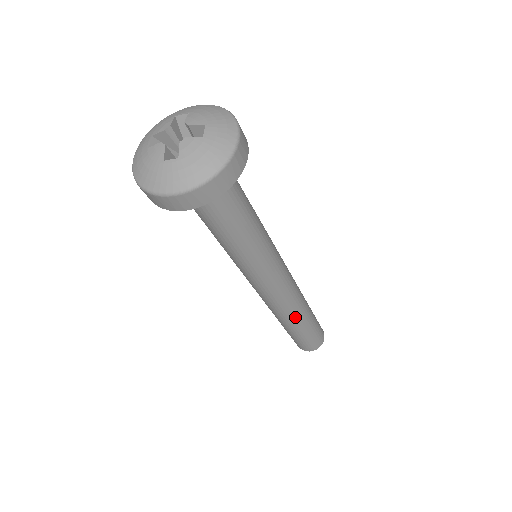
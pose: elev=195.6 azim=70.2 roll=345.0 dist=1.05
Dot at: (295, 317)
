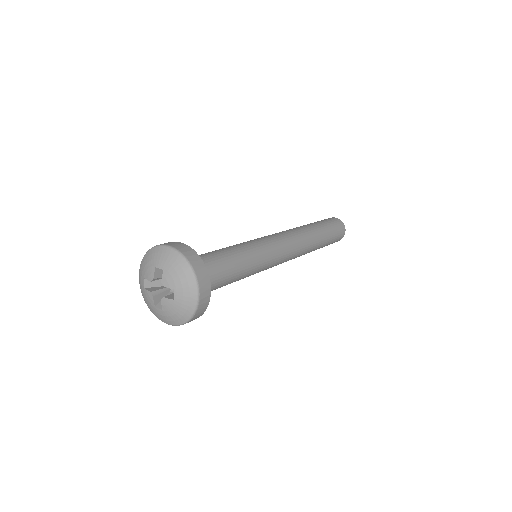
Dot at: occluded
